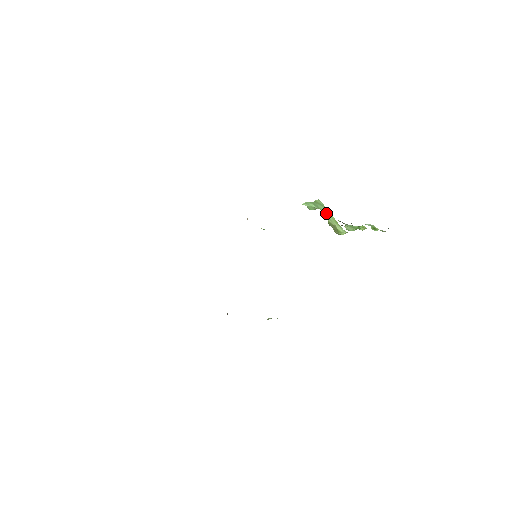
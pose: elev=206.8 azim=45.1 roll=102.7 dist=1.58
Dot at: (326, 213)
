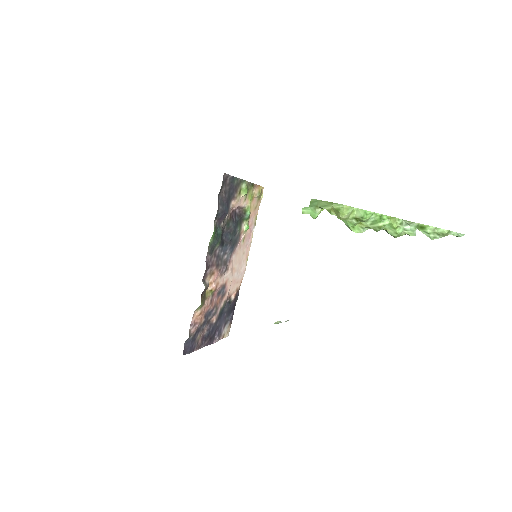
Dot at: (321, 204)
